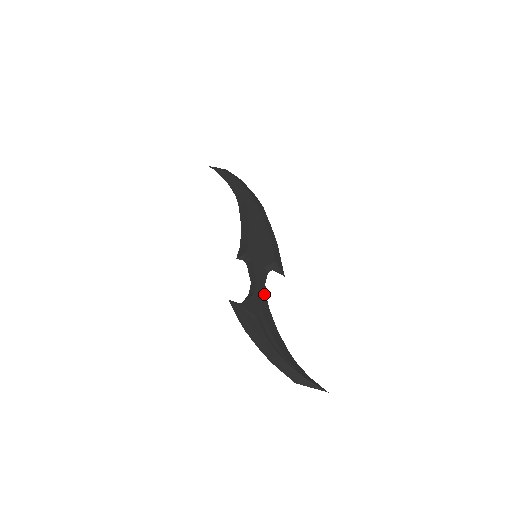
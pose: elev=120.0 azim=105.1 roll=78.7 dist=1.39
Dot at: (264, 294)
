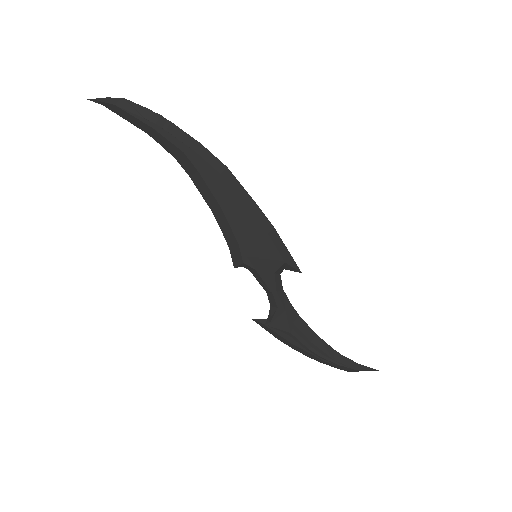
Dot at: (287, 303)
